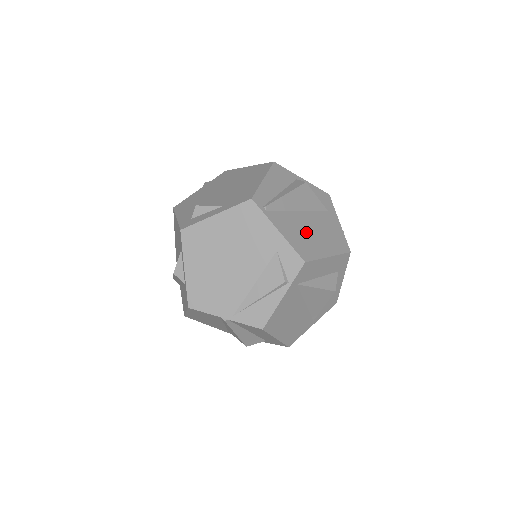
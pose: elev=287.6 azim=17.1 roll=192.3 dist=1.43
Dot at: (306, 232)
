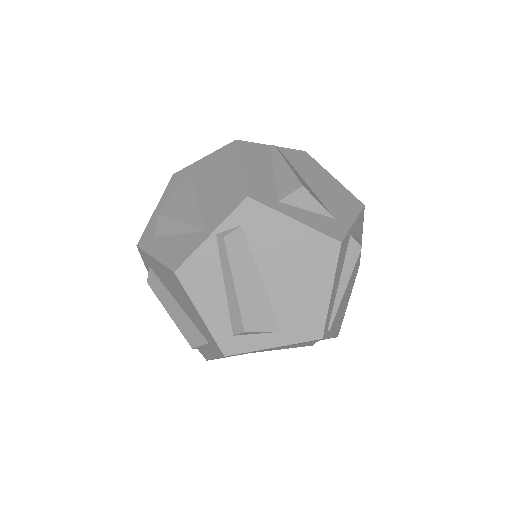
Dot at: (343, 301)
